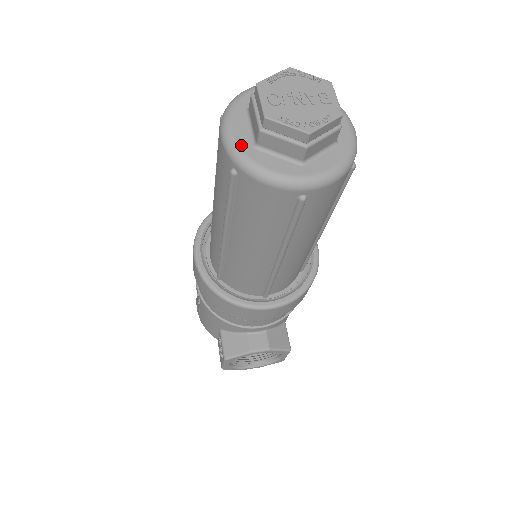
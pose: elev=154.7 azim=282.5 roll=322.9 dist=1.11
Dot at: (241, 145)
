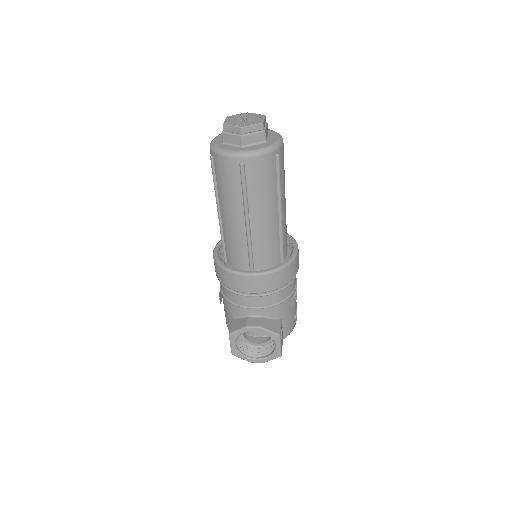
Dot at: (216, 143)
